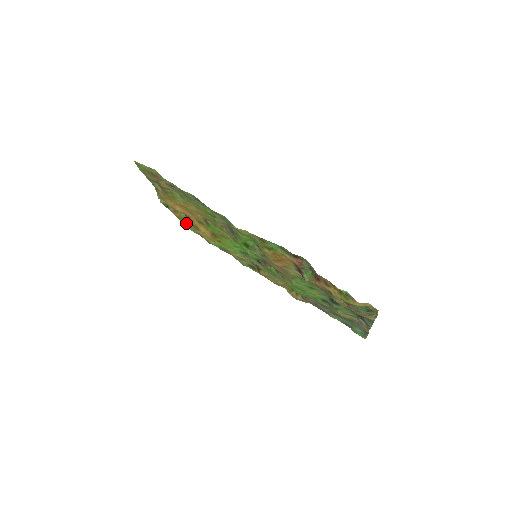
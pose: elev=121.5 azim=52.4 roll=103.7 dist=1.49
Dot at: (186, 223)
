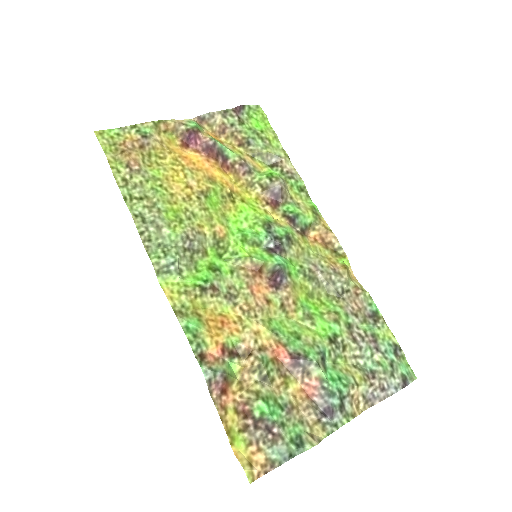
Dot at: (228, 145)
